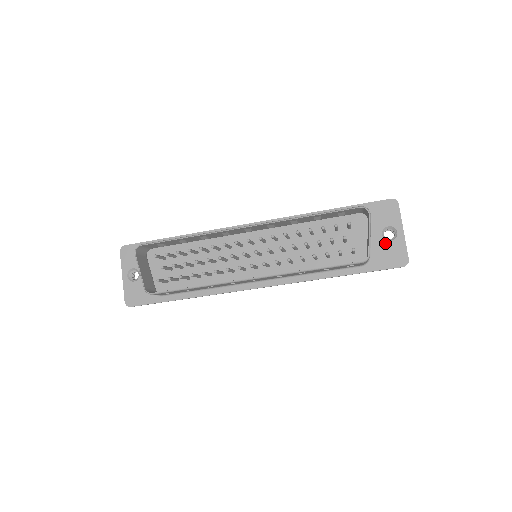
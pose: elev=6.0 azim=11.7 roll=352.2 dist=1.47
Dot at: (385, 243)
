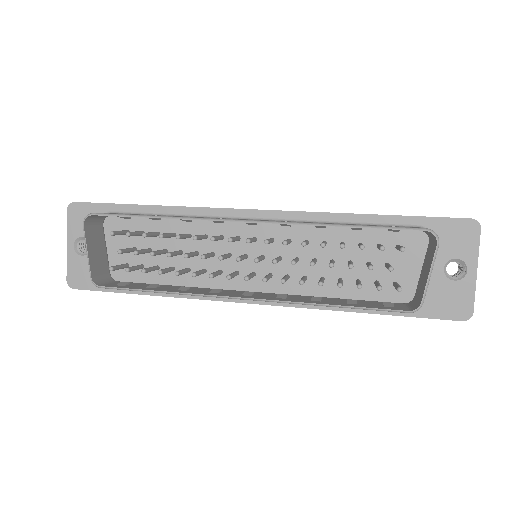
Dot at: (445, 282)
